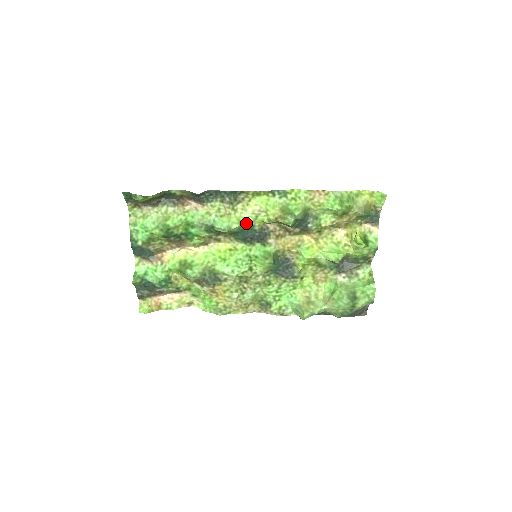
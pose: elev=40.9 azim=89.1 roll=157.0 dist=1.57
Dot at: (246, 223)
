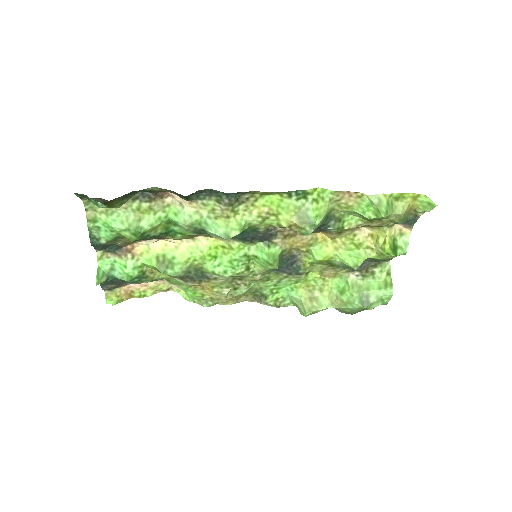
Dot at: (248, 226)
